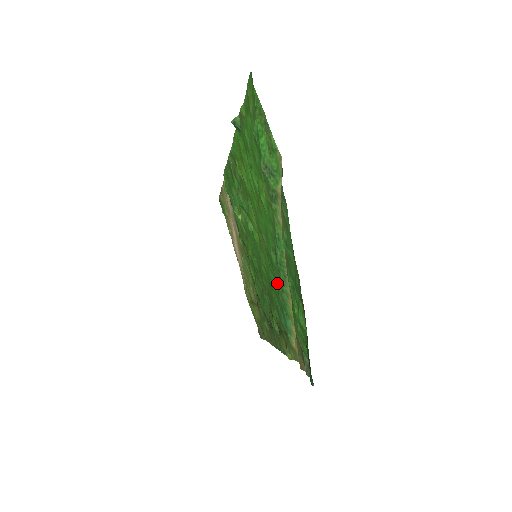
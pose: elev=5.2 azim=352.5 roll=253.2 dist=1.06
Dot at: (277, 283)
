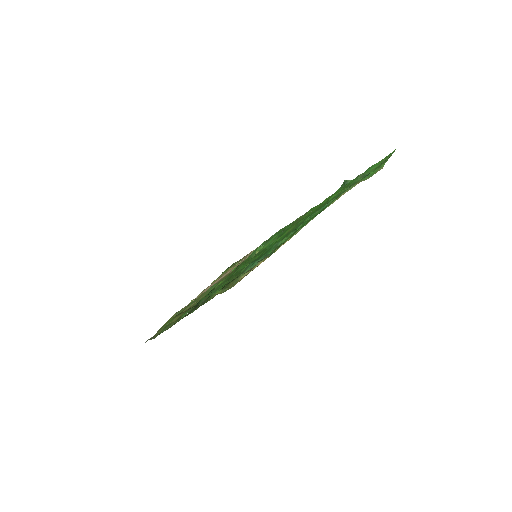
Dot at: occluded
